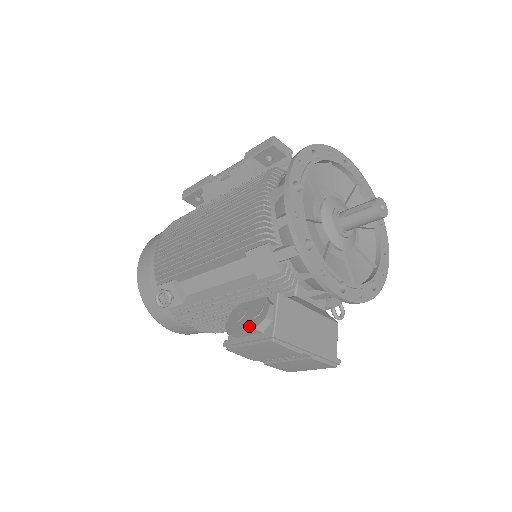
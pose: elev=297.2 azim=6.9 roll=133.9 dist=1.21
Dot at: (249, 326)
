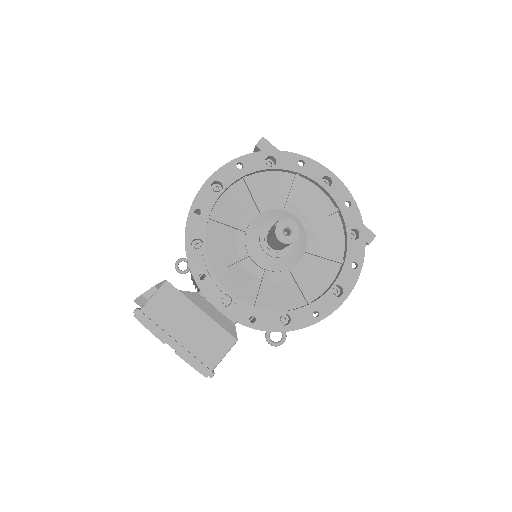
Dot at: occluded
